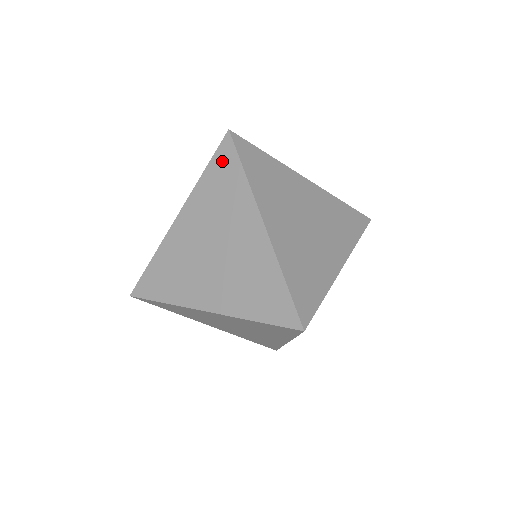
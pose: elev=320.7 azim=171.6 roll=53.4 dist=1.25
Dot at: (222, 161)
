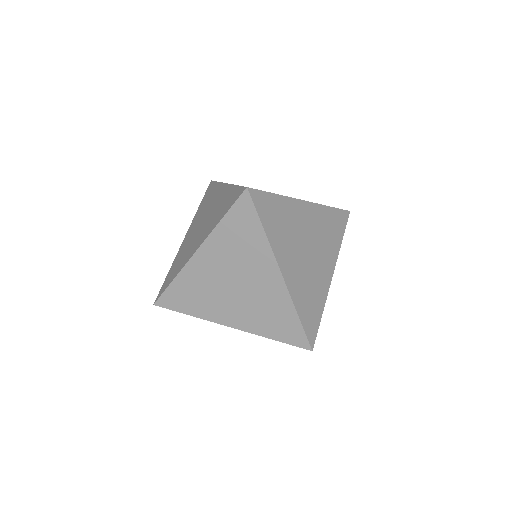
Dot at: (241, 214)
